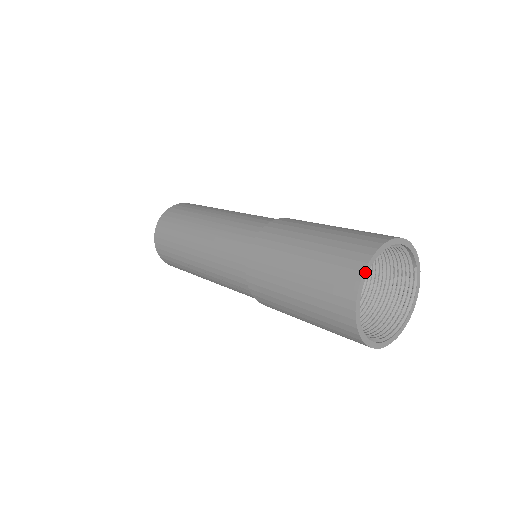
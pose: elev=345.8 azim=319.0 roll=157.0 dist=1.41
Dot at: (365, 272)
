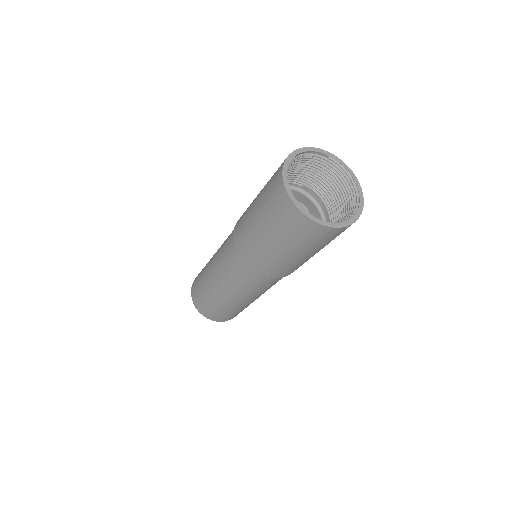
Dot at: (287, 189)
